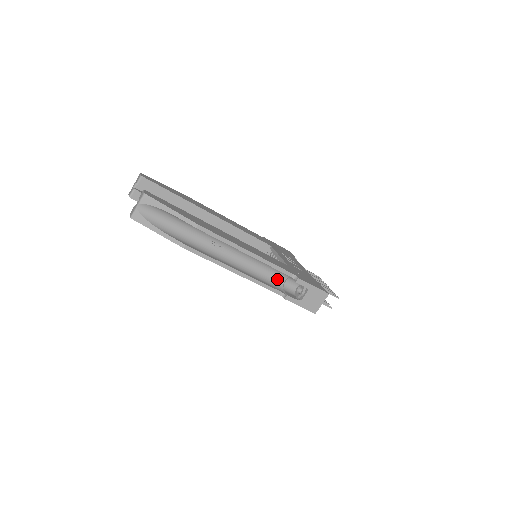
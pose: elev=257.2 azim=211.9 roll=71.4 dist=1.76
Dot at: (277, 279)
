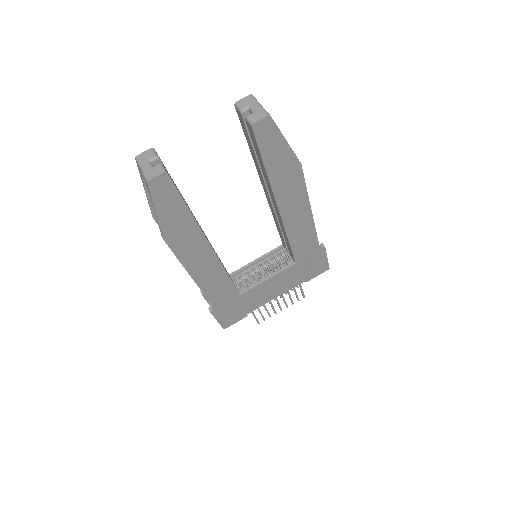
Dot at: occluded
